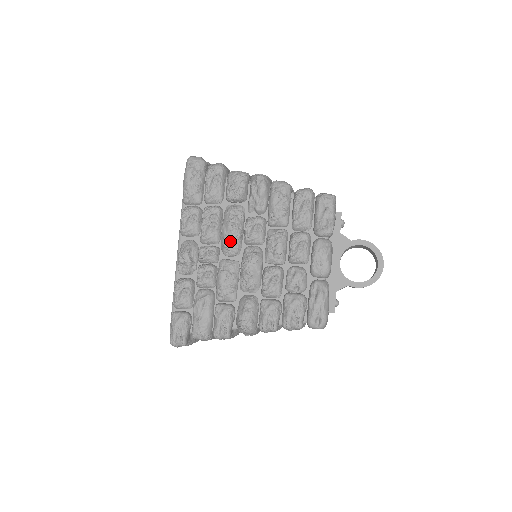
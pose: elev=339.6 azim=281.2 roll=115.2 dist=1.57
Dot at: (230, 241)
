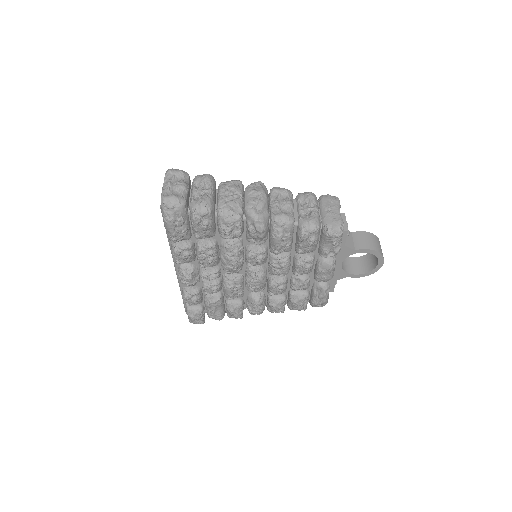
Dot at: (232, 270)
